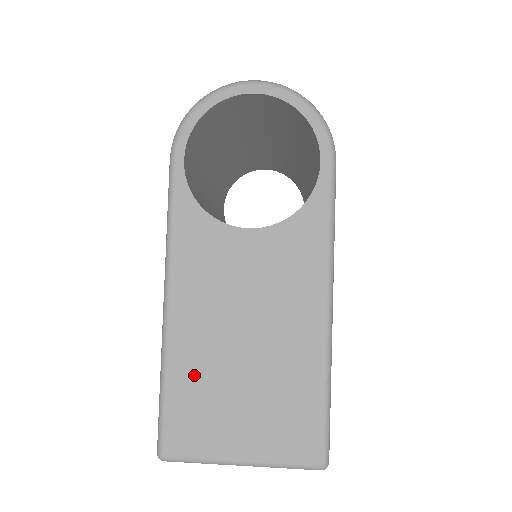
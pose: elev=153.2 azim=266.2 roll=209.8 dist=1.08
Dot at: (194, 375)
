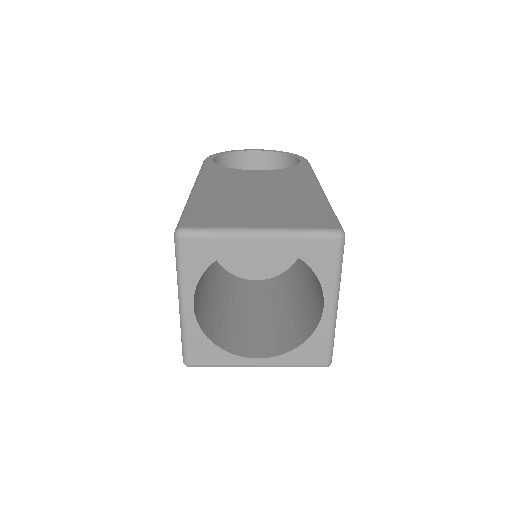
Dot at: (215, 202)
